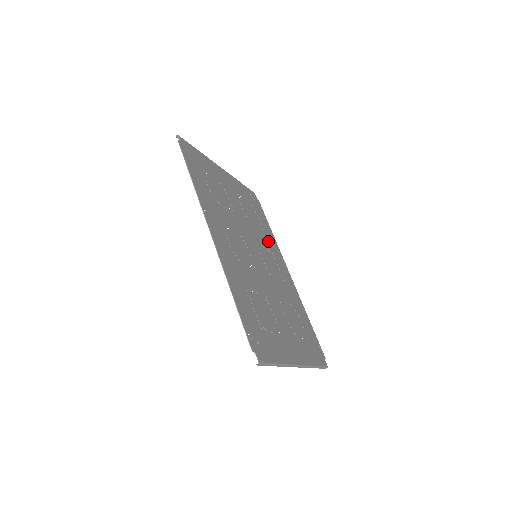
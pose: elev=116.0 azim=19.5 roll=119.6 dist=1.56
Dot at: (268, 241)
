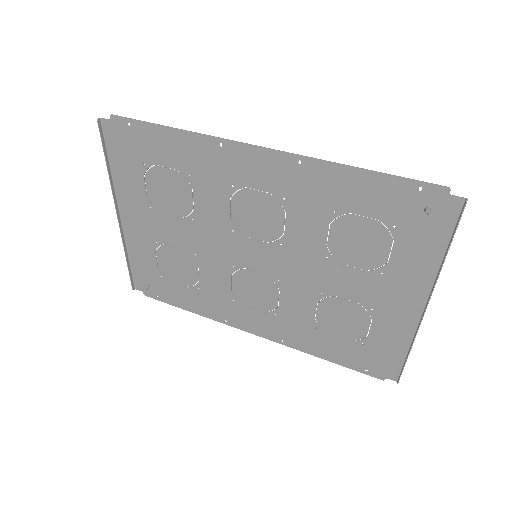
Dot at: (214, 297)
